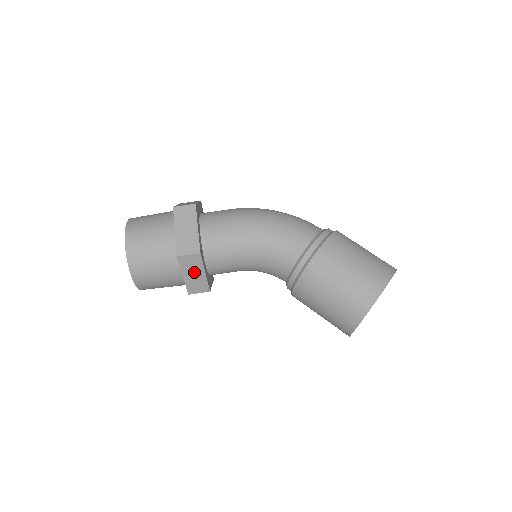
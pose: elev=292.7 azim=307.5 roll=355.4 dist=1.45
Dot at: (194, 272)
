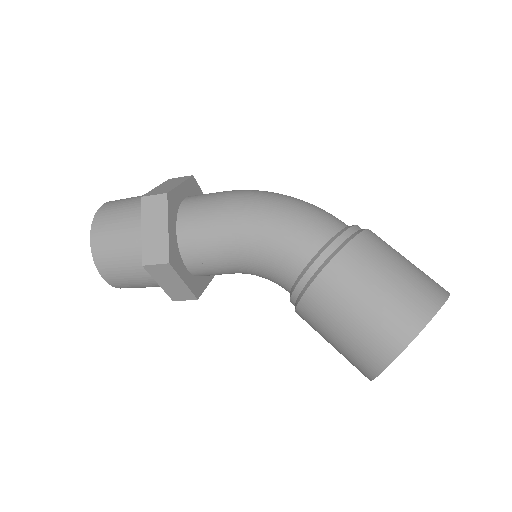
Dot at: (170, 281)
